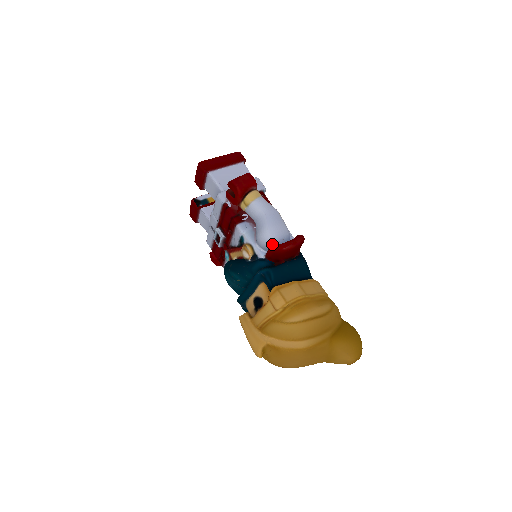
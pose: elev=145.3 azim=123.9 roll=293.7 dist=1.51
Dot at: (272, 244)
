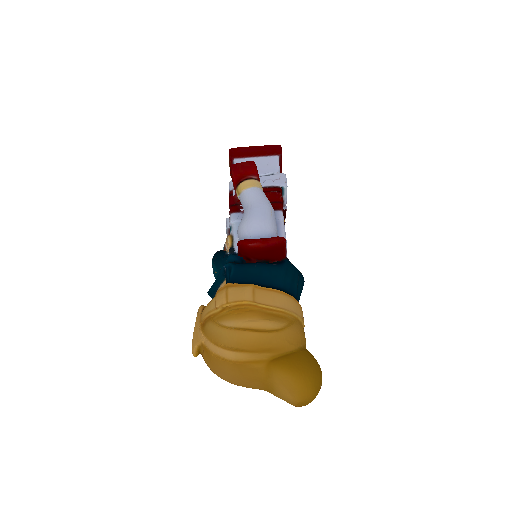
Dot at: occluded
